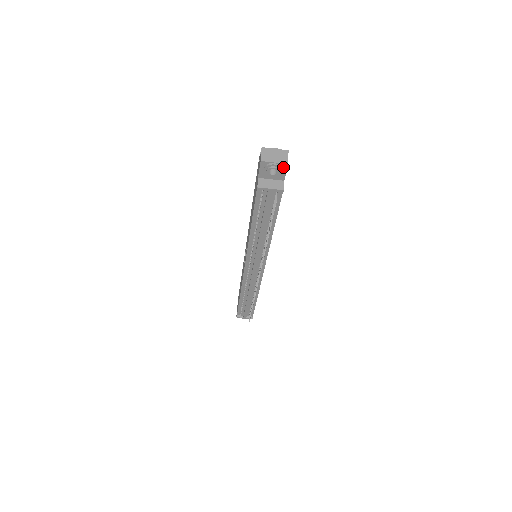
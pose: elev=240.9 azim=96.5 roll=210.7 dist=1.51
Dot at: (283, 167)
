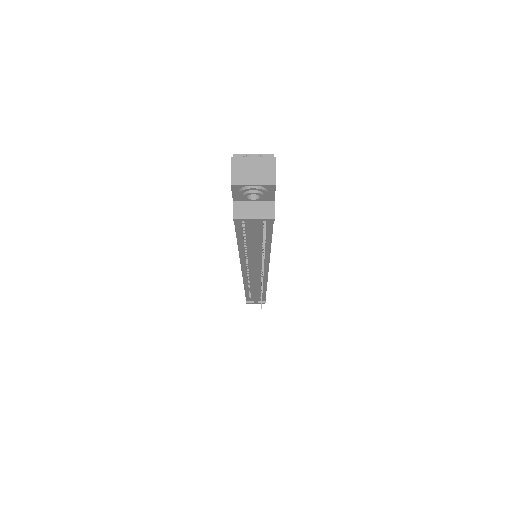
Dot at: (269, 188)
